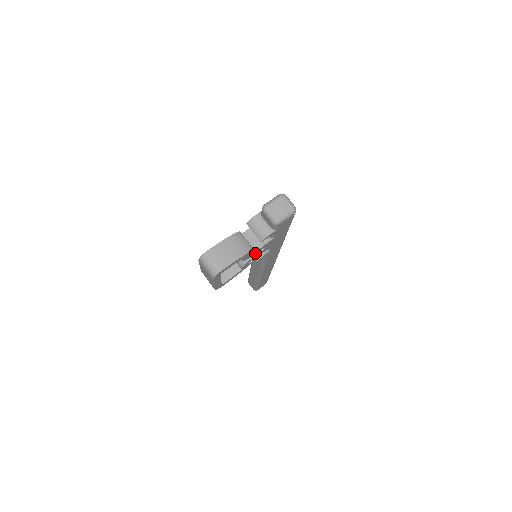
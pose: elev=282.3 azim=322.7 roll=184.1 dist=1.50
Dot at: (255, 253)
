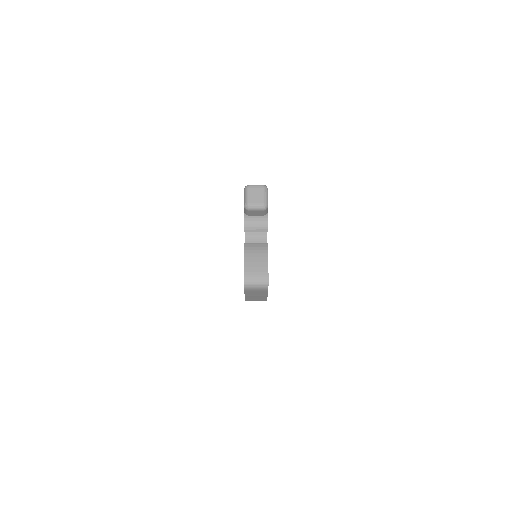
Dot at: occluded
